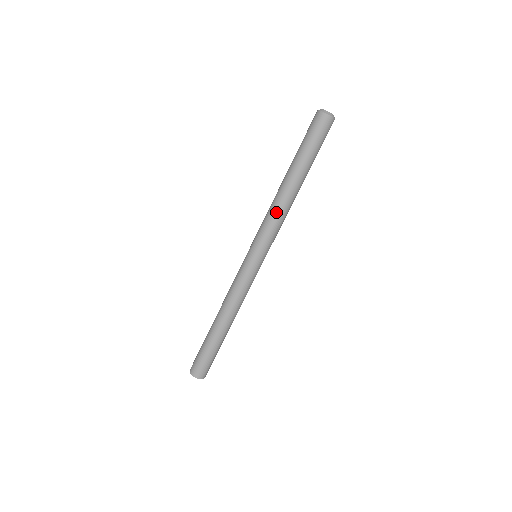
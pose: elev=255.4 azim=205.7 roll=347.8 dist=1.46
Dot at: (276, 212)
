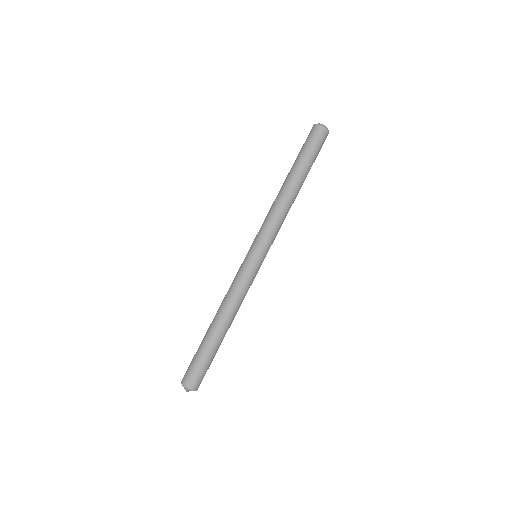
Dot at: (275, 210)
